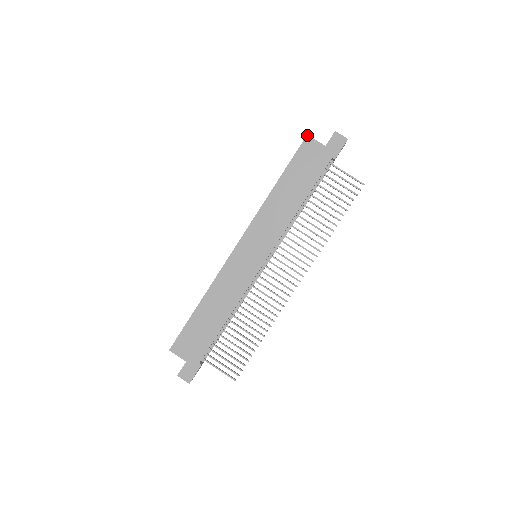
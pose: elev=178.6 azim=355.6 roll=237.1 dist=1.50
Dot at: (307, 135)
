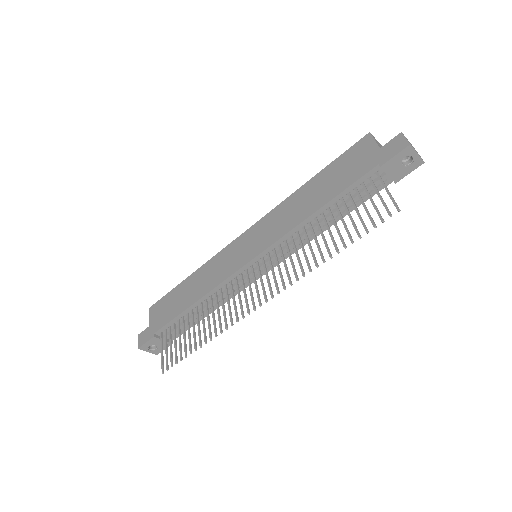
Dot at: (369, 132)
